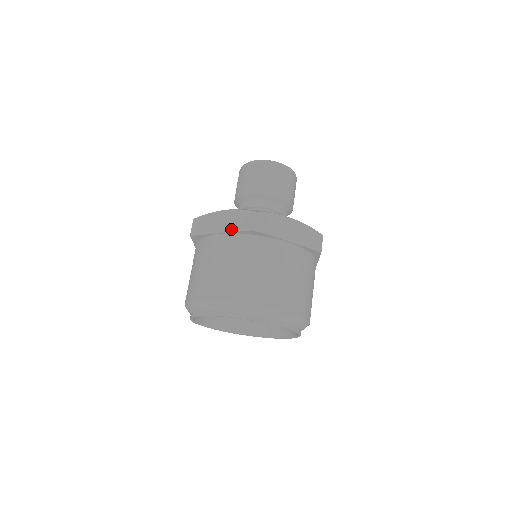
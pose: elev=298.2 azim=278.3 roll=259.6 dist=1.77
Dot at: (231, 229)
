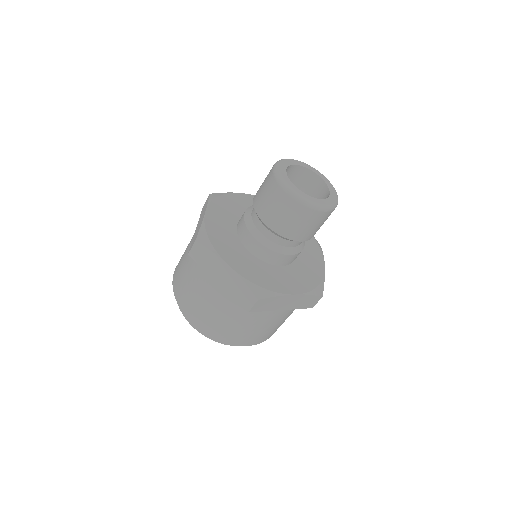
Dot at: (229, 290)
